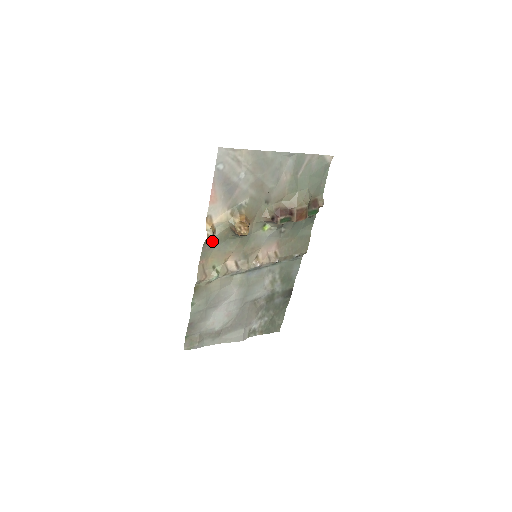
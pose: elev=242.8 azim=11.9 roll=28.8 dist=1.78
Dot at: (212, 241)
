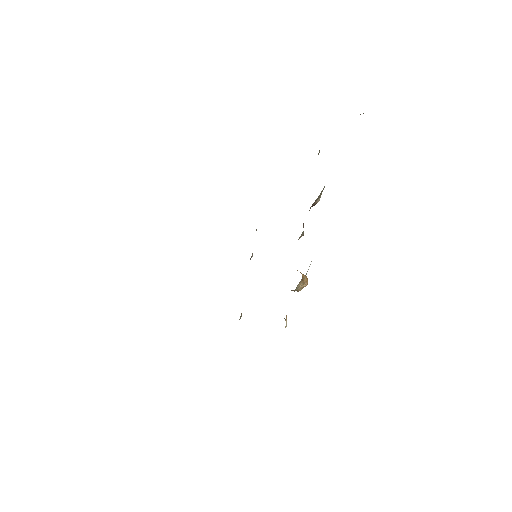
Dot at: occluded
